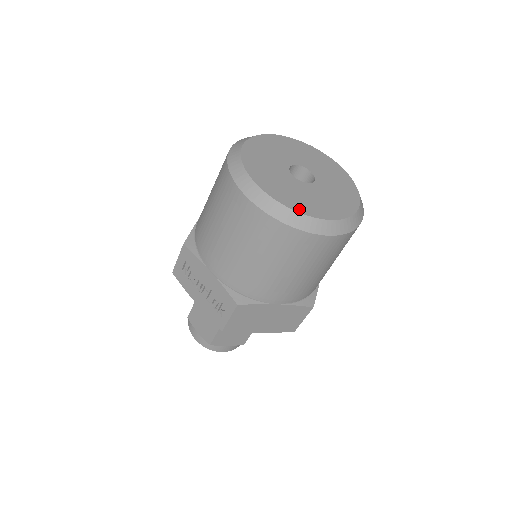
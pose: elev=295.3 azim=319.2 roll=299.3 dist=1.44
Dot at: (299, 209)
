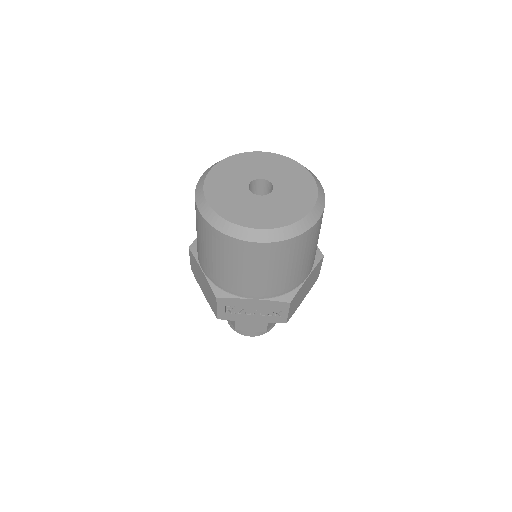
Dot at: (293, 219)
